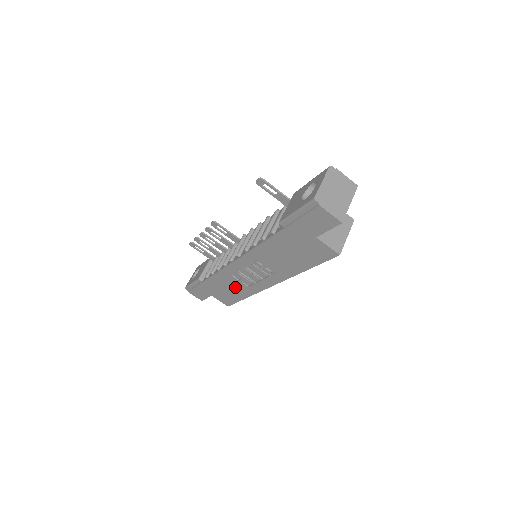
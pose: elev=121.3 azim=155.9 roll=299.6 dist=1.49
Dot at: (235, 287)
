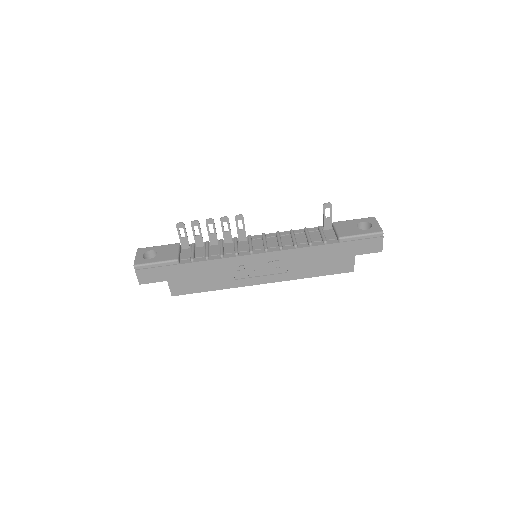
Dot at: (218, 277)
